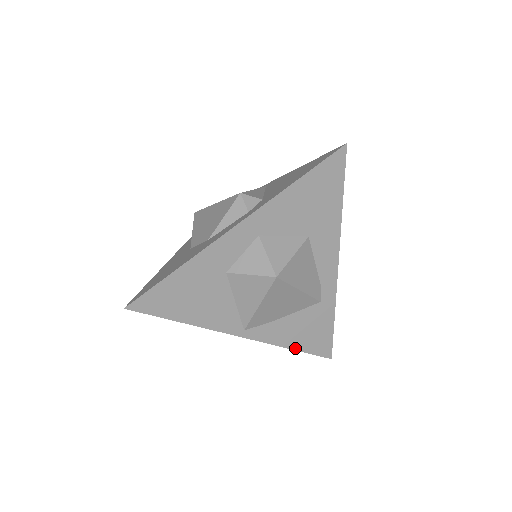
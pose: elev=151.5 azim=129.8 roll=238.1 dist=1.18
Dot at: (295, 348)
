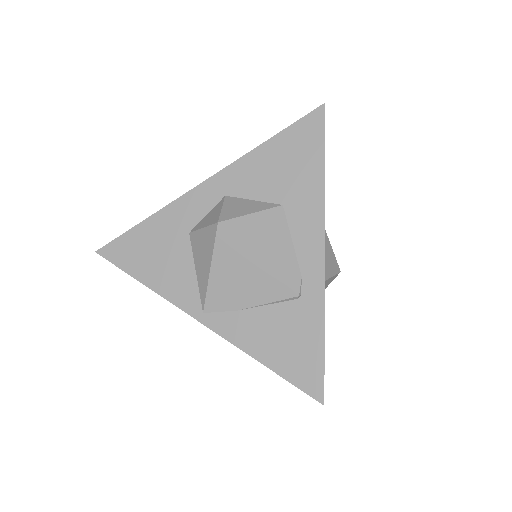
Dot at: (267, 364)
